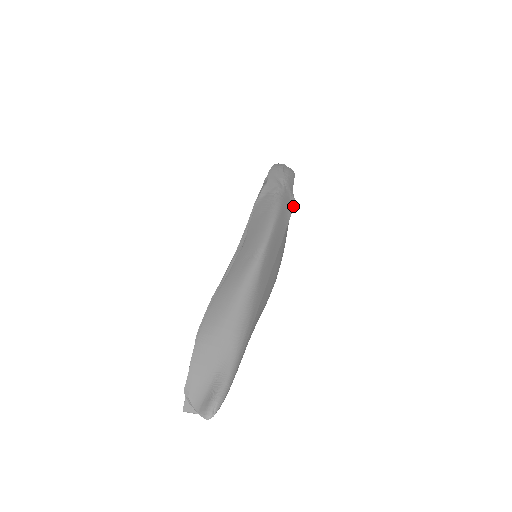
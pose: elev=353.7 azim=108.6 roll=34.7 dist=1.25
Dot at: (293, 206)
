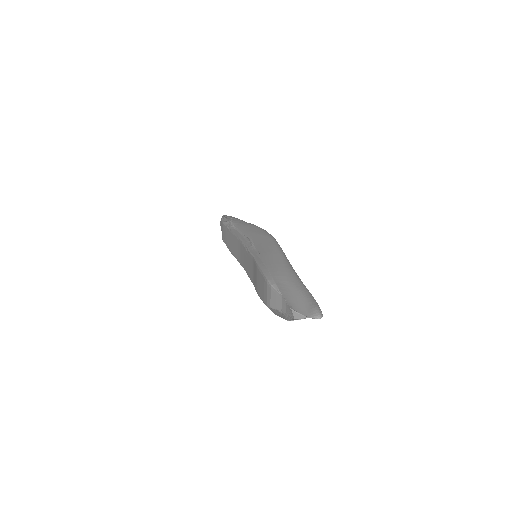
Dot at: occluded
